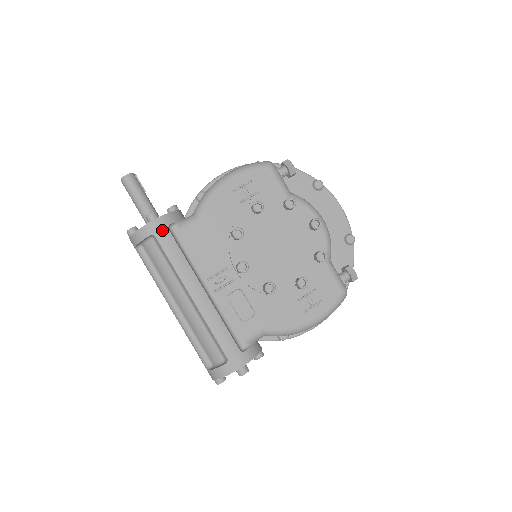
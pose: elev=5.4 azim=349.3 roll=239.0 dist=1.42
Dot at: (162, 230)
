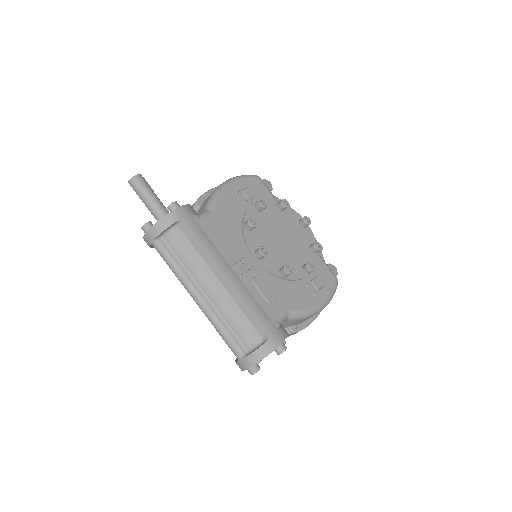
Dot at: (188, 217)
